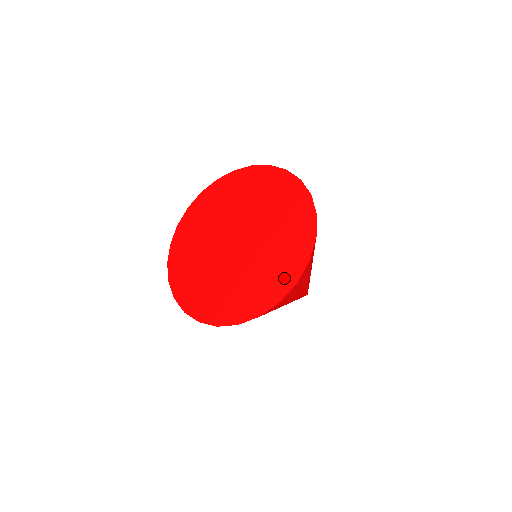
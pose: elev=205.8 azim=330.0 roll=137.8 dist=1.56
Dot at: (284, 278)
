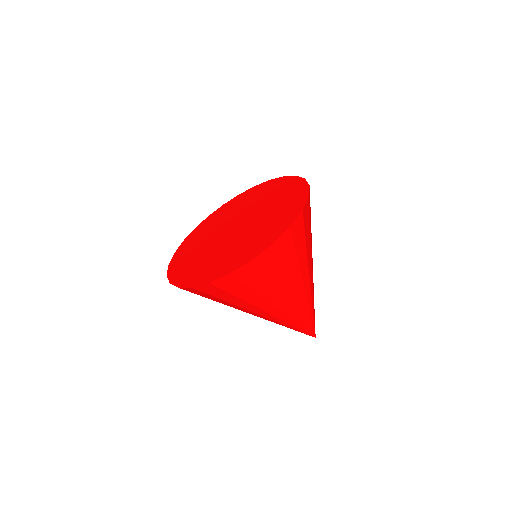
Dot at: (263, 242)
